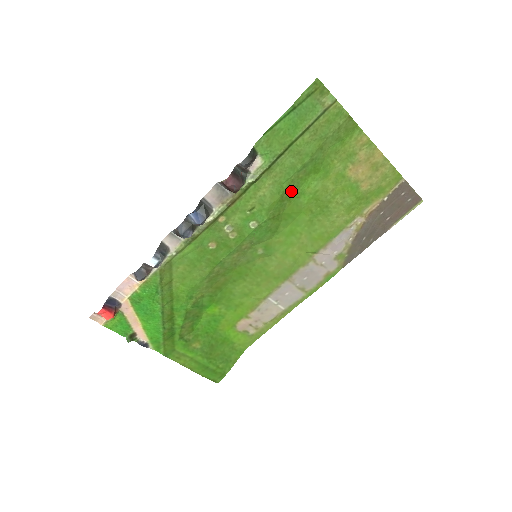
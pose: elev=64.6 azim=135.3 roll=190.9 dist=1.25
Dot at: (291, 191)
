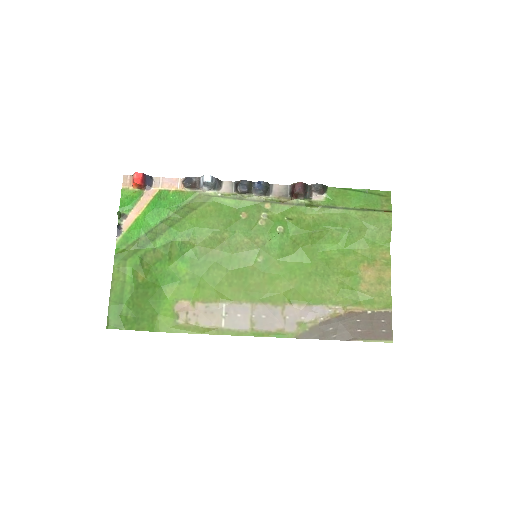
Dot at: (320, 238)
